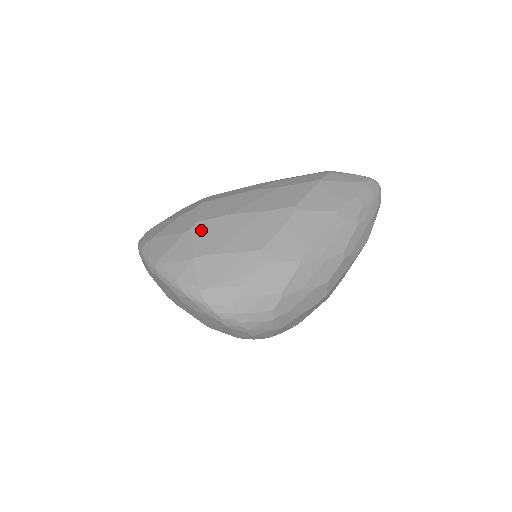
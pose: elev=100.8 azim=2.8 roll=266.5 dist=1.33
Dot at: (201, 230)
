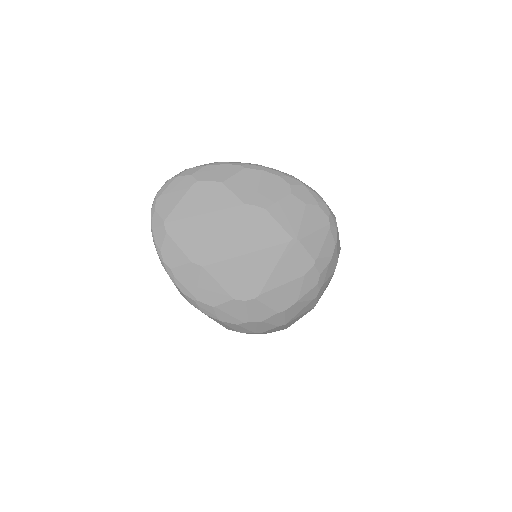
Dot at: occluded
